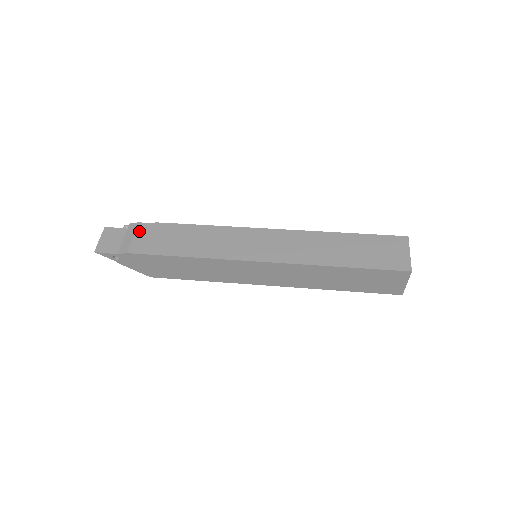
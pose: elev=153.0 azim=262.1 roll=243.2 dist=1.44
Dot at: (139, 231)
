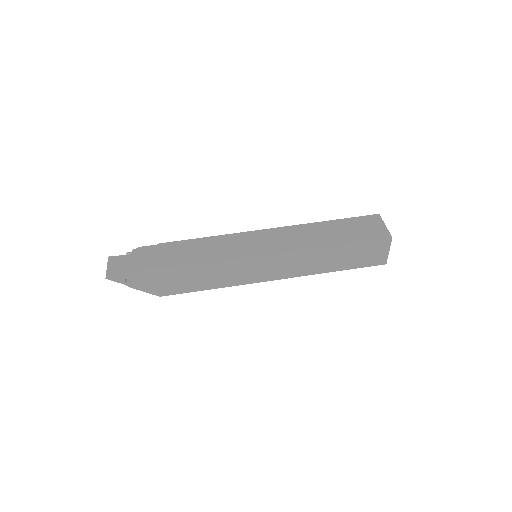
Dot at: (144, 253)
